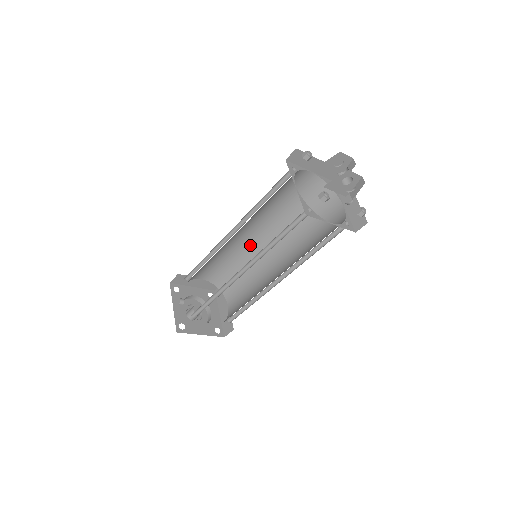
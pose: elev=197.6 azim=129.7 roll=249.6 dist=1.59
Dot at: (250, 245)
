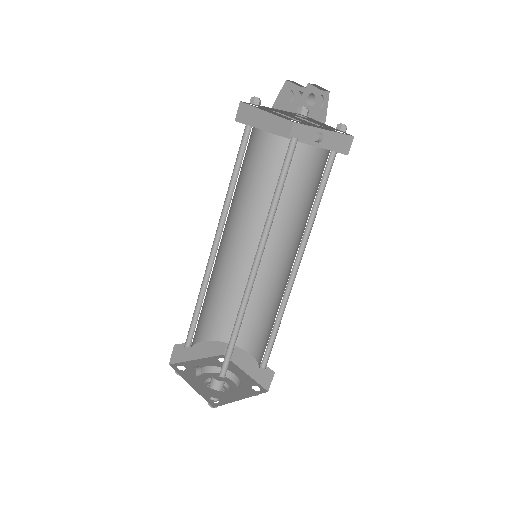
Dot at: (239, 261)
